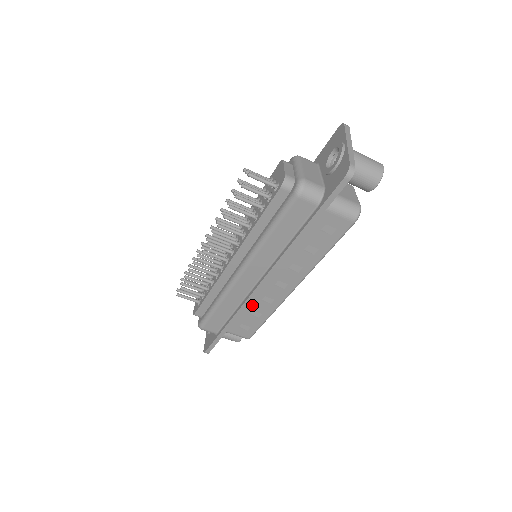
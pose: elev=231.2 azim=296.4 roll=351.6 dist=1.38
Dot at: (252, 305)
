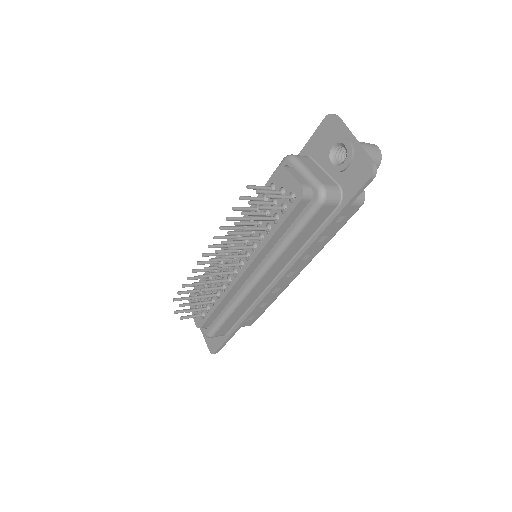
Dot at: occluded
